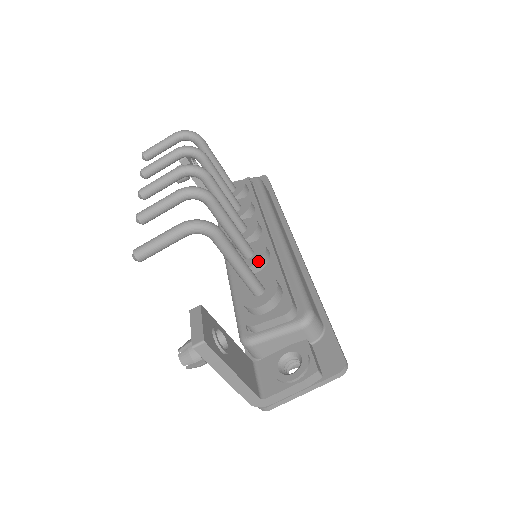
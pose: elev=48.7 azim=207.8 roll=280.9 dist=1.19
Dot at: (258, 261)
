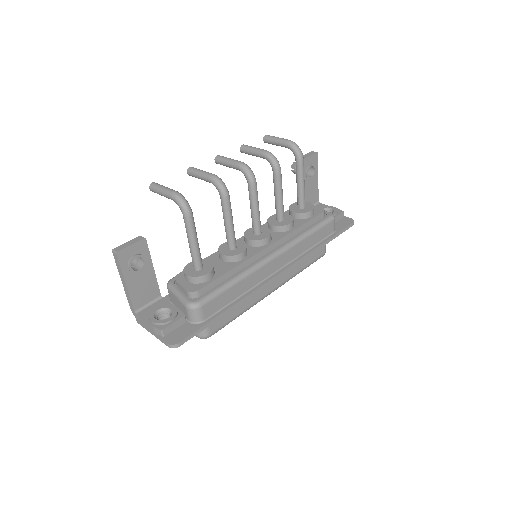
Dot at: (226, 255)
